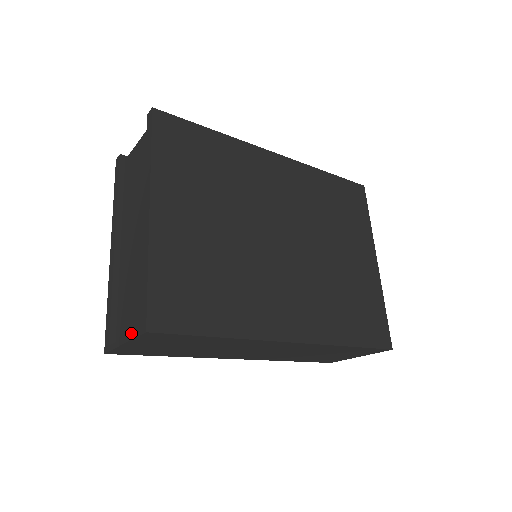
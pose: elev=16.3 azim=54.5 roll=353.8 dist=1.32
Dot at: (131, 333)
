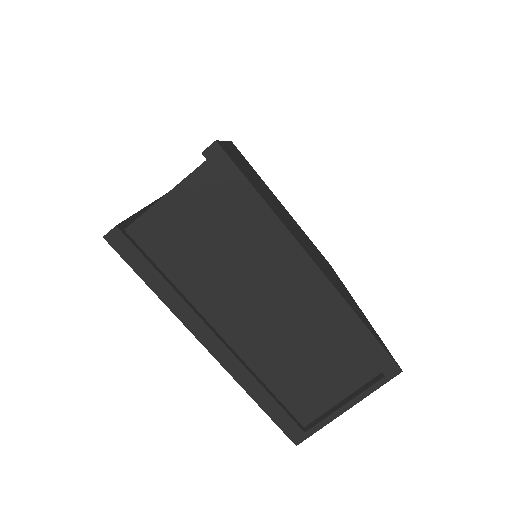
Dot at: (365, 390)
